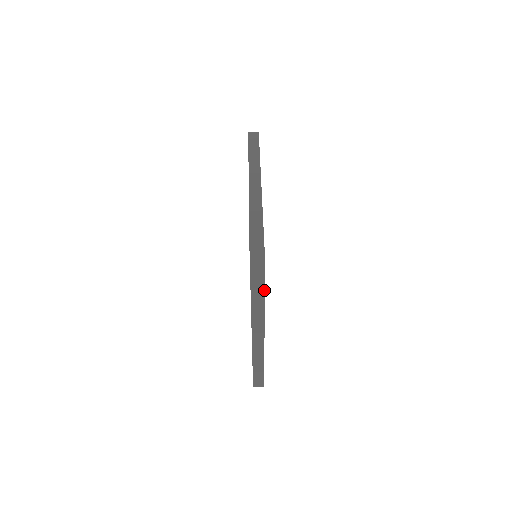
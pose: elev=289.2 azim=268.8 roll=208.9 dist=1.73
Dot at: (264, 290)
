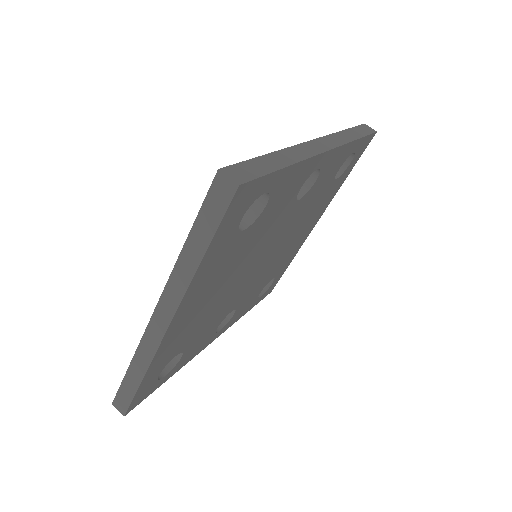
Dot at: (204, 254)
